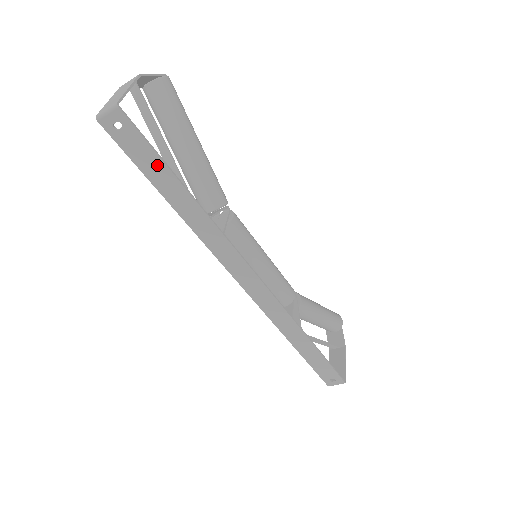
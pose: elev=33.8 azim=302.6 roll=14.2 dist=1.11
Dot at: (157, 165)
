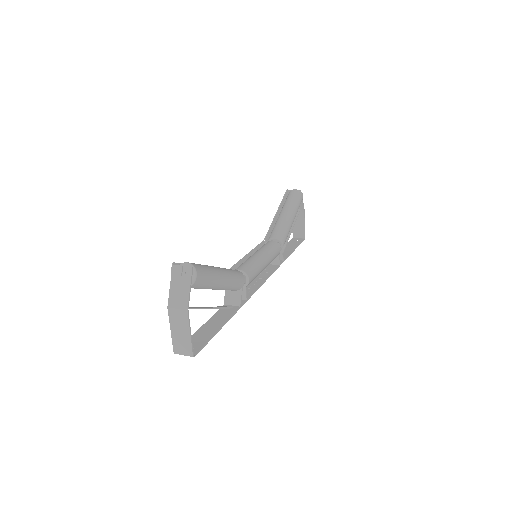
Dot at: (212, 332)
